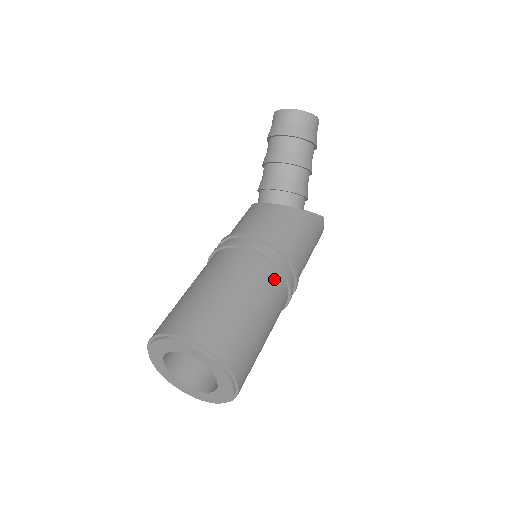
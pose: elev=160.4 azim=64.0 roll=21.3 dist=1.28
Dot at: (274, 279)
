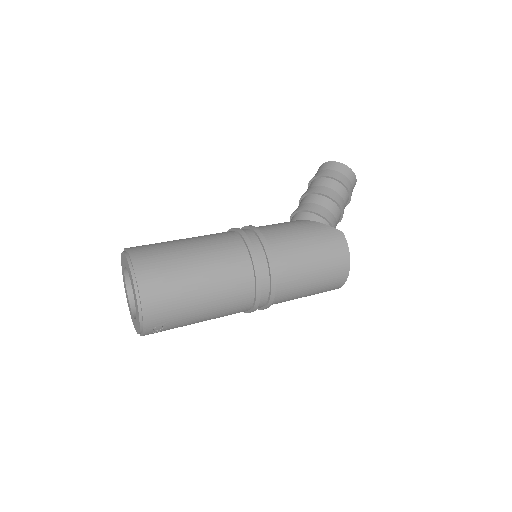
Dot at: (231, 239)
